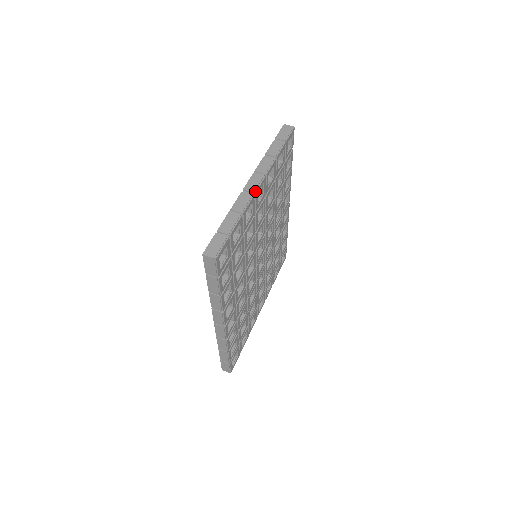
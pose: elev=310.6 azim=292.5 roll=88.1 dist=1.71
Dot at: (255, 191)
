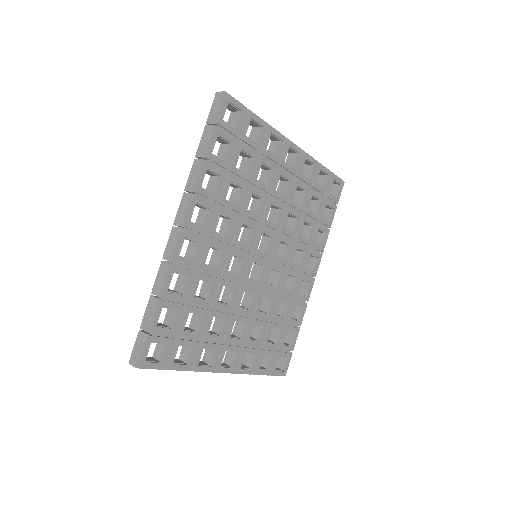
Dot at: (288, 140)
